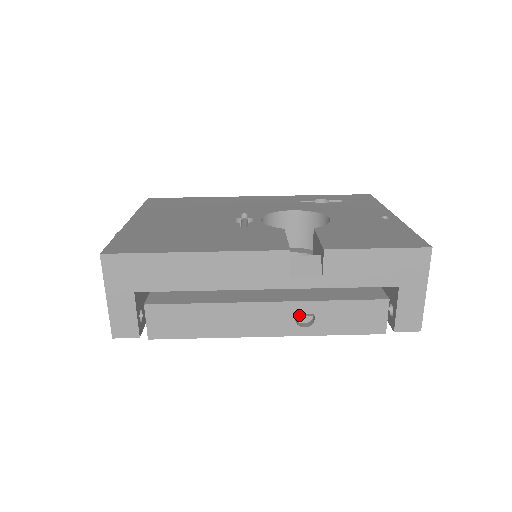
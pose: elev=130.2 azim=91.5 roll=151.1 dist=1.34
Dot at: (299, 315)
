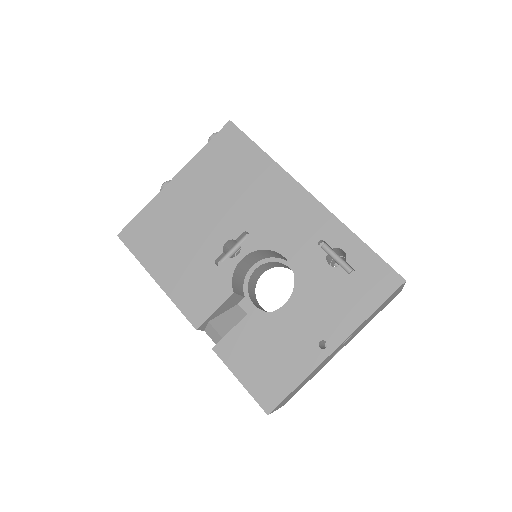
Dot at: occluded
